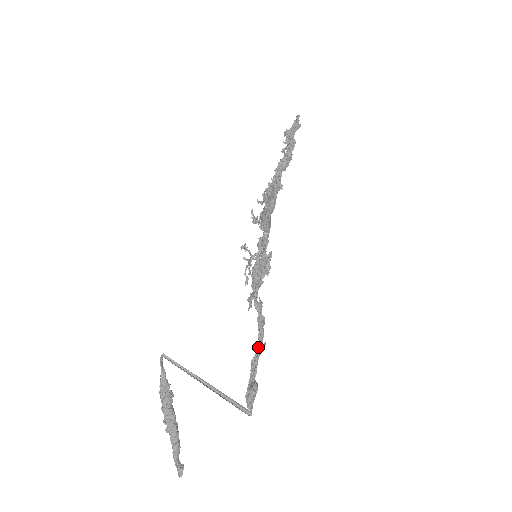
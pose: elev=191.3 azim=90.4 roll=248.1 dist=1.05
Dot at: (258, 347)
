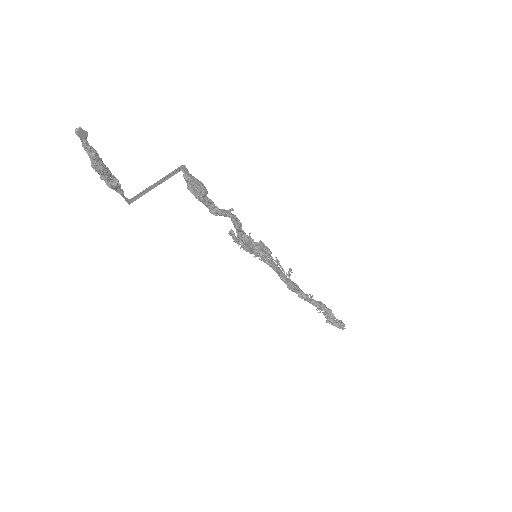
Dot at: (224, 214)
